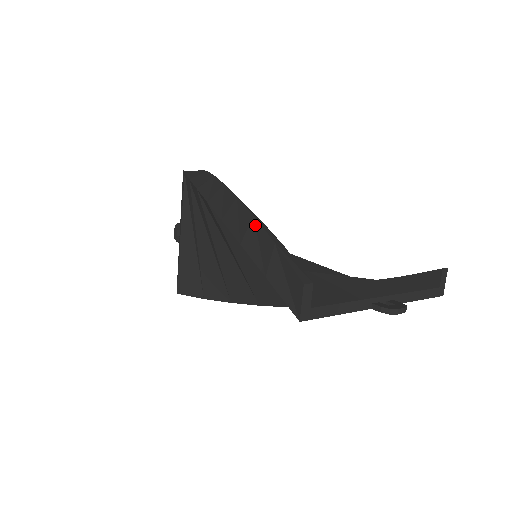
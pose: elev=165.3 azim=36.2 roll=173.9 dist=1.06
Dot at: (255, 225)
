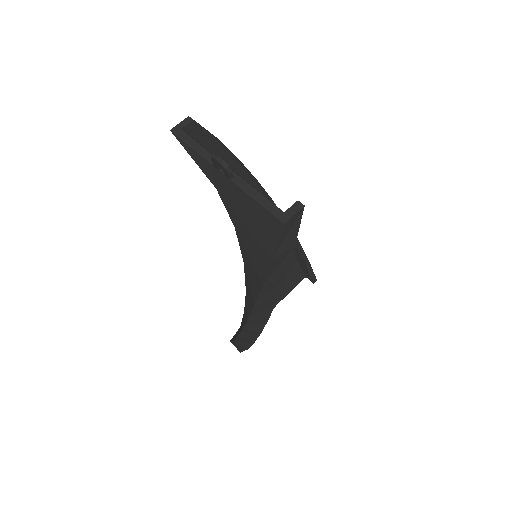
Dot at: occluded
